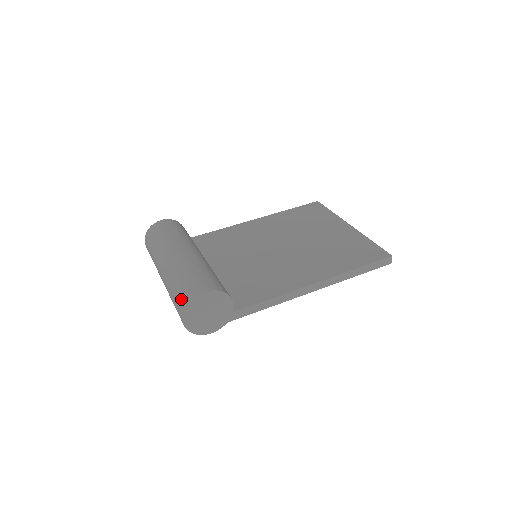
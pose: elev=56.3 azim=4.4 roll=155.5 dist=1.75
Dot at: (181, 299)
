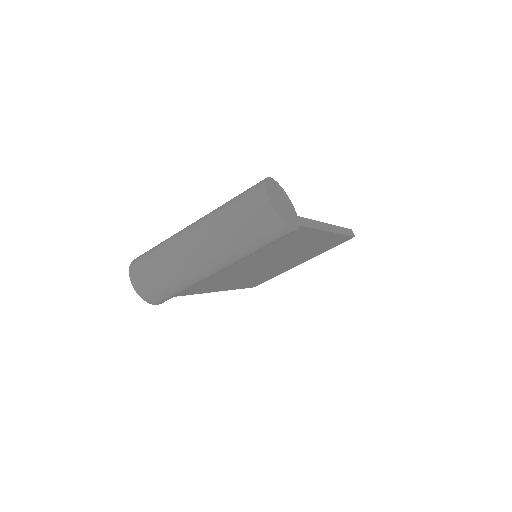
Dot at: (252, 191)
